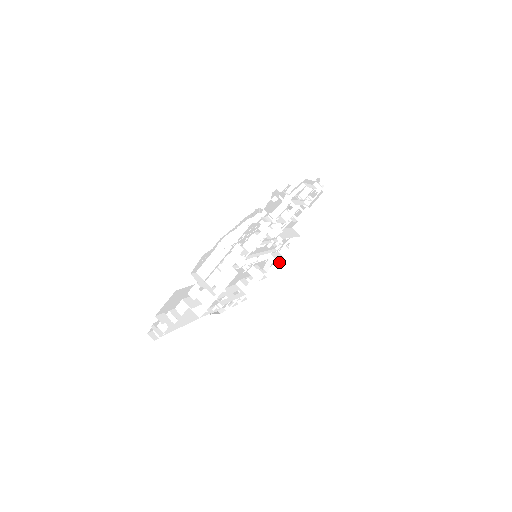
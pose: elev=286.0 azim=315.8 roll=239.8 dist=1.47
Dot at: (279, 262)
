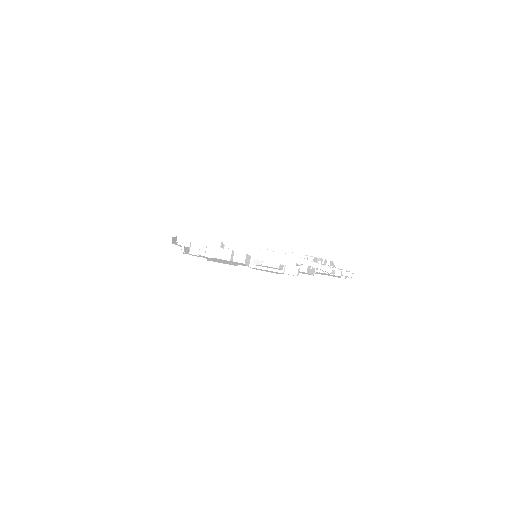
Dot at: occluded
